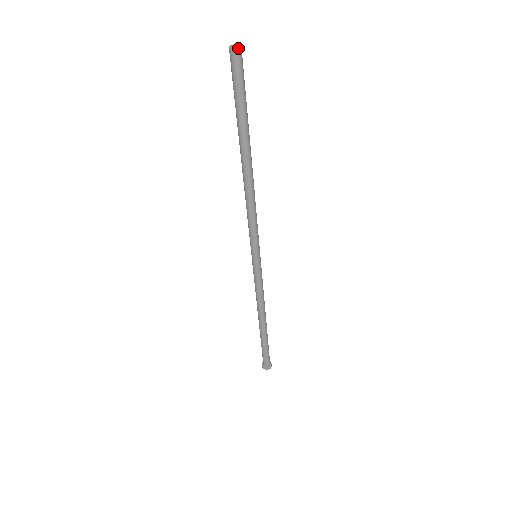
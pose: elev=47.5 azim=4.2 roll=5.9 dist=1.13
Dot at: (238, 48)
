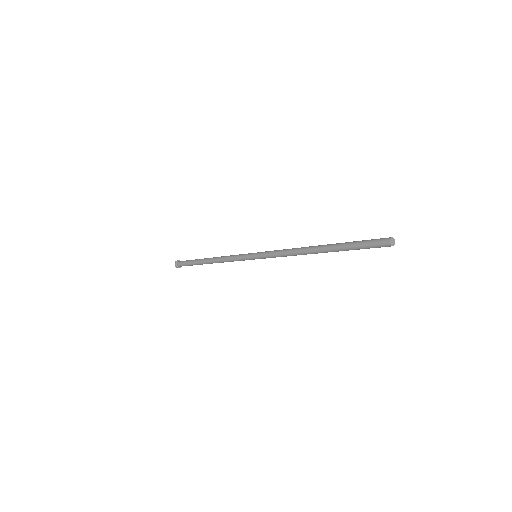
Dot at: occluded
